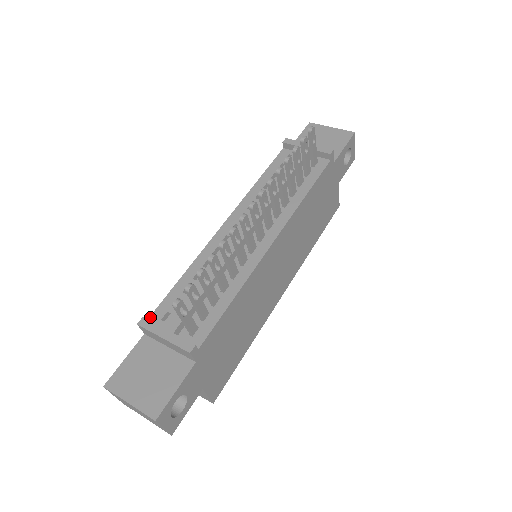
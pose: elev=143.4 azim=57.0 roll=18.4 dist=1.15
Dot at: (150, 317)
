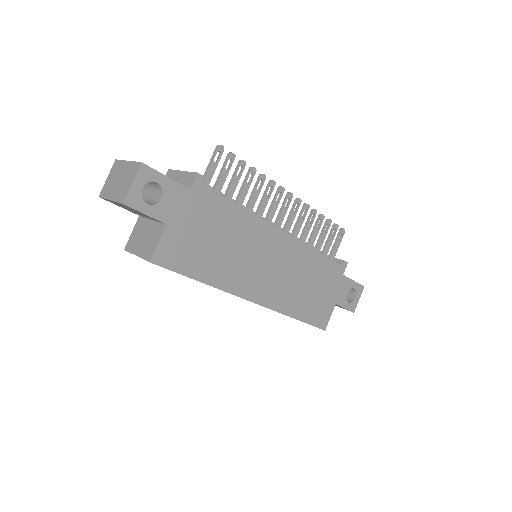
Dot at: occluded
